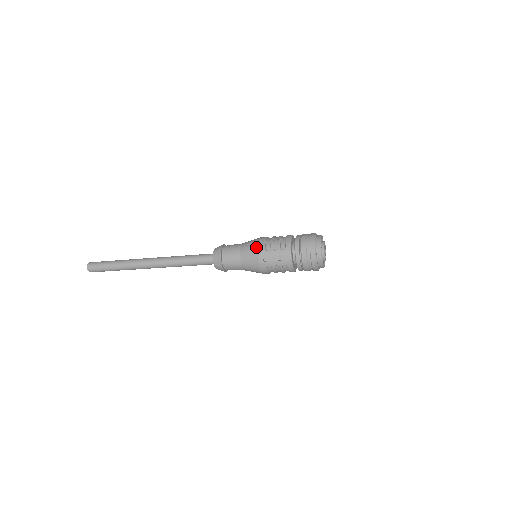
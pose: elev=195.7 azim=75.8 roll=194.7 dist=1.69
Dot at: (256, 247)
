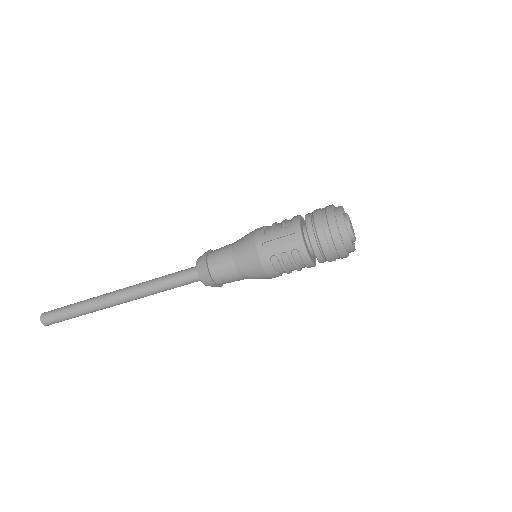
Dot at: (252, 235)
